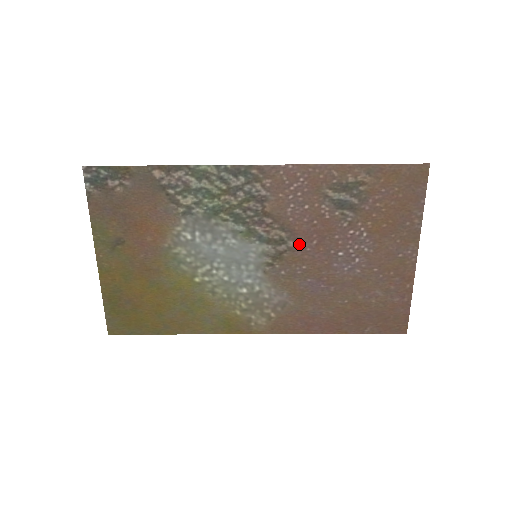
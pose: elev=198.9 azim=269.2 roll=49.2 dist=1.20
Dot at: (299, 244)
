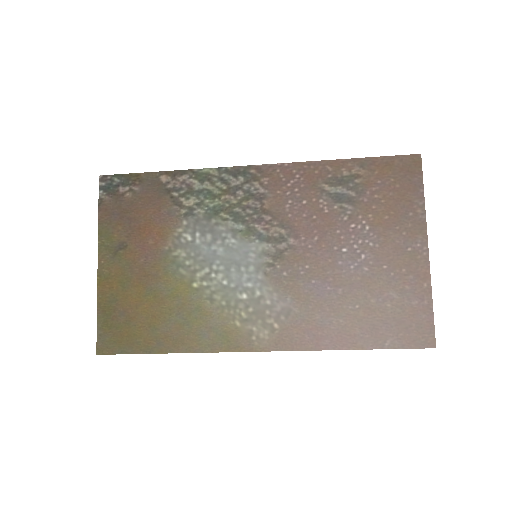
Dot at: (300, 241)
